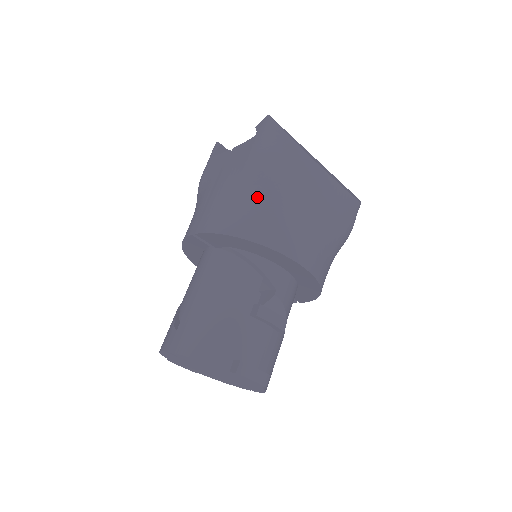
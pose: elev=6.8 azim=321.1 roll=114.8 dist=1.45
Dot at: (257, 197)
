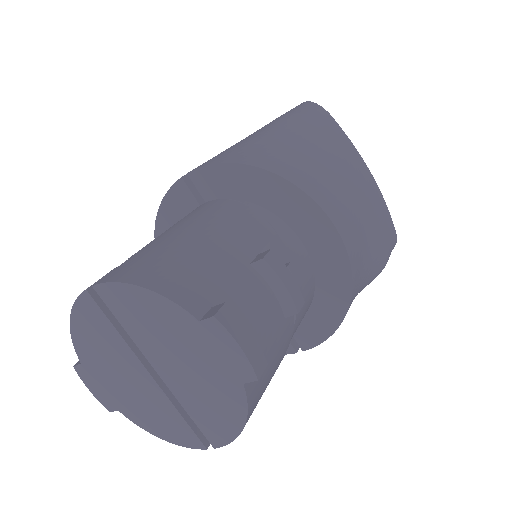
Dot at: (285, 144)
